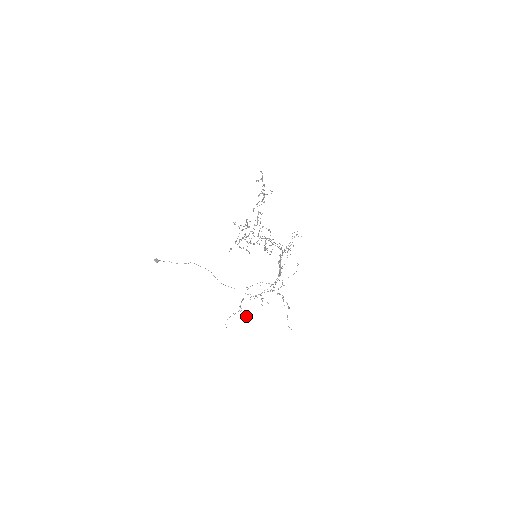
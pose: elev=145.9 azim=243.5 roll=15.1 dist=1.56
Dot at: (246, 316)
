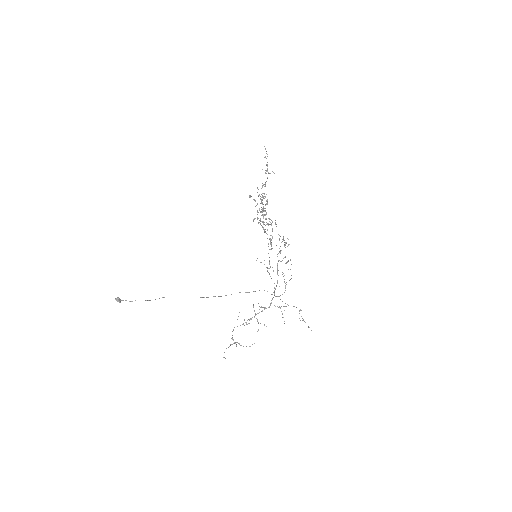
Dot at: (243, 346)
